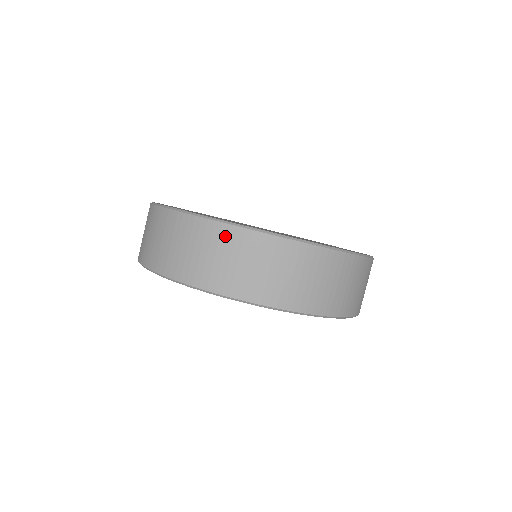
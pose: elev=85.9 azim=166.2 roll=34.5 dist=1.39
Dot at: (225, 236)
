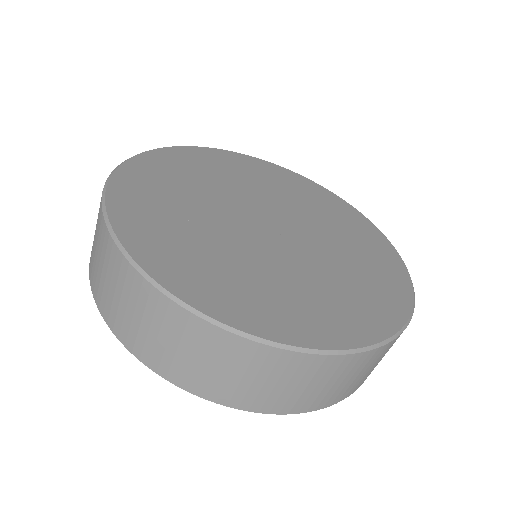
Dot at: (145, 296)
